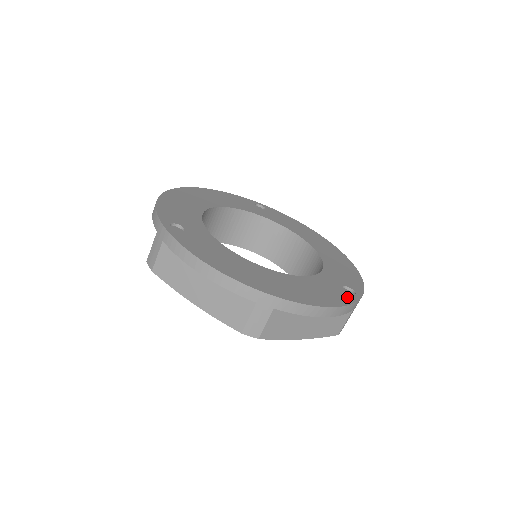
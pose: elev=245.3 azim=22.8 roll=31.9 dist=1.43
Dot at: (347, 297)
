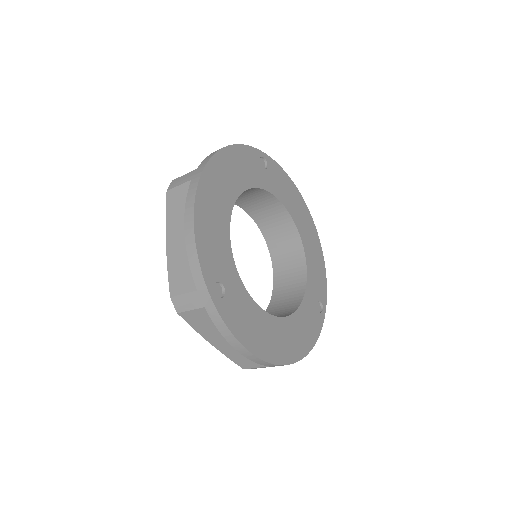
Dot at: (319, 321)
